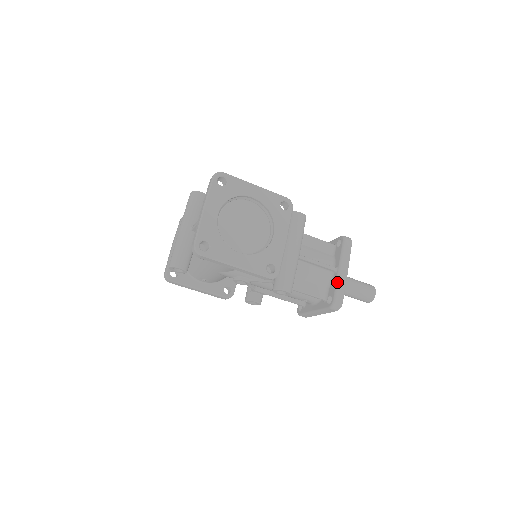
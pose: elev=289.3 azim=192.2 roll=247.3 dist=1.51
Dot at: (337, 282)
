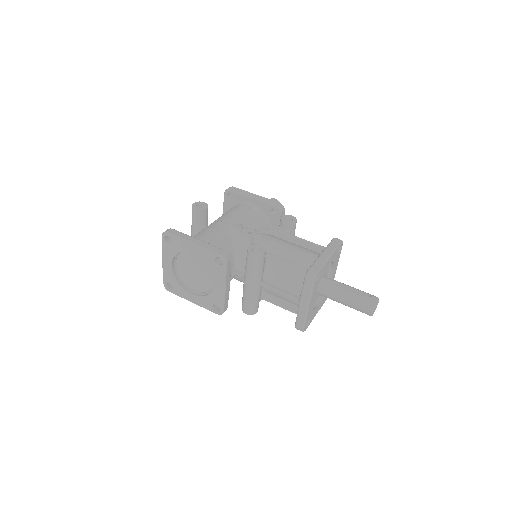
Dot at: (297, 313)
